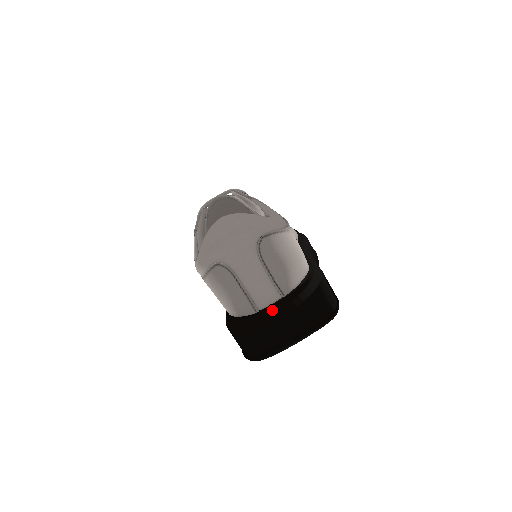
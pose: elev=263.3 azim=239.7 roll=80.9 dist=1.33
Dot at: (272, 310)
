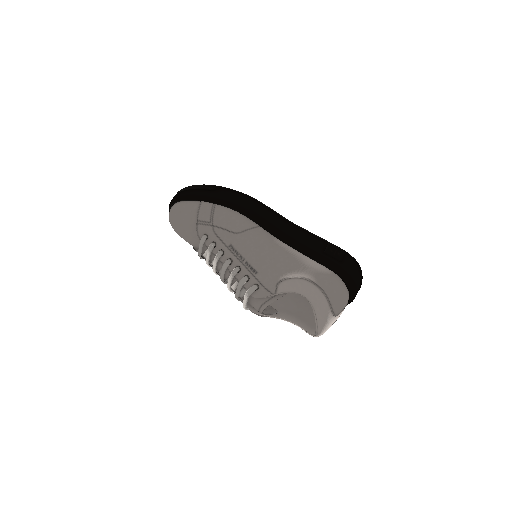
Dot at: (349, 301)
